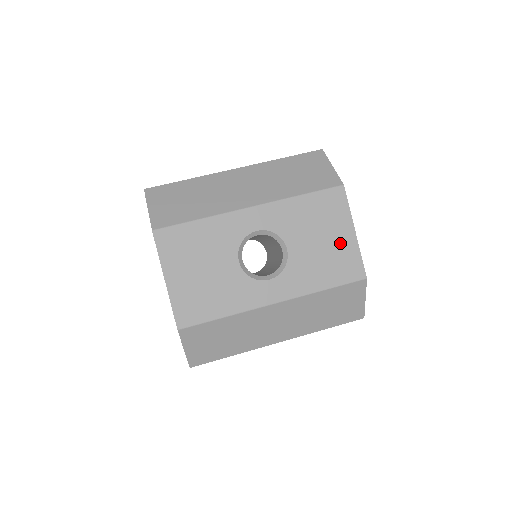
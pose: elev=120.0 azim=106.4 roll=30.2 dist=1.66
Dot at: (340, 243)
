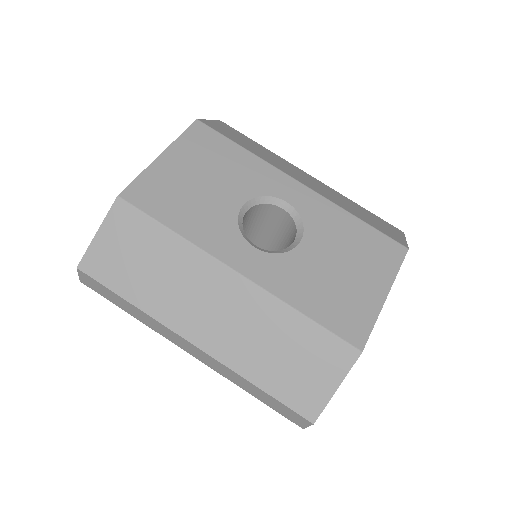
Dot at: (361, 290)
